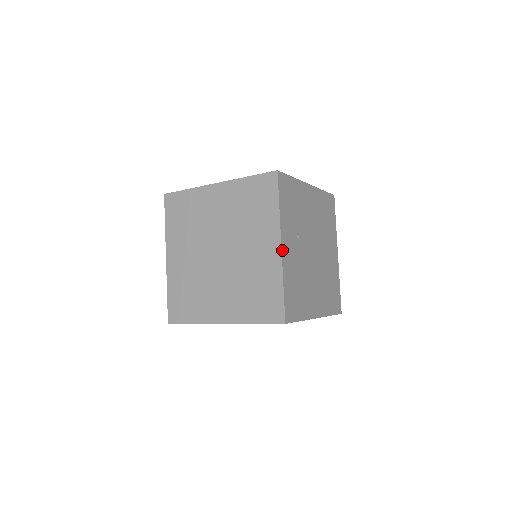
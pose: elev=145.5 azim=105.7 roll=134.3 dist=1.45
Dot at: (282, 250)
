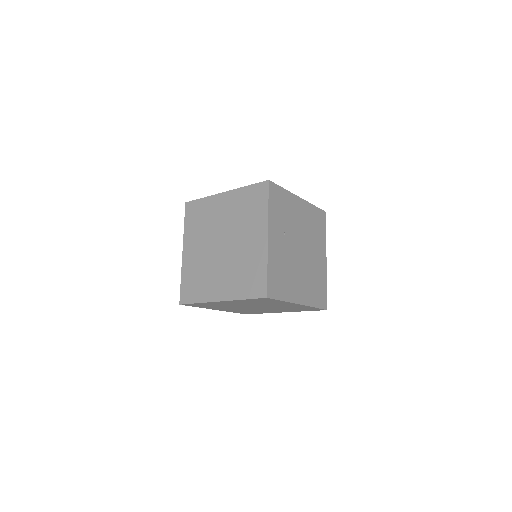
Dot at: (268, 240)
